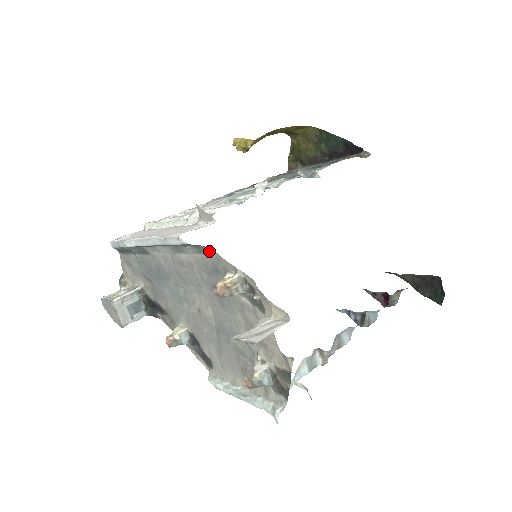
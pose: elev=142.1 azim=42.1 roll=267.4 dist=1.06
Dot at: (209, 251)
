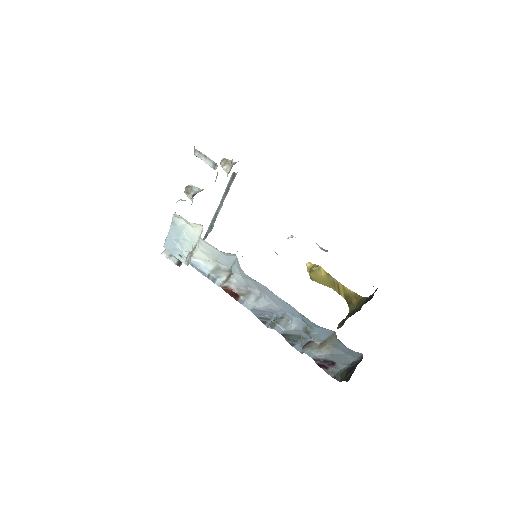
Dot at: occluded
